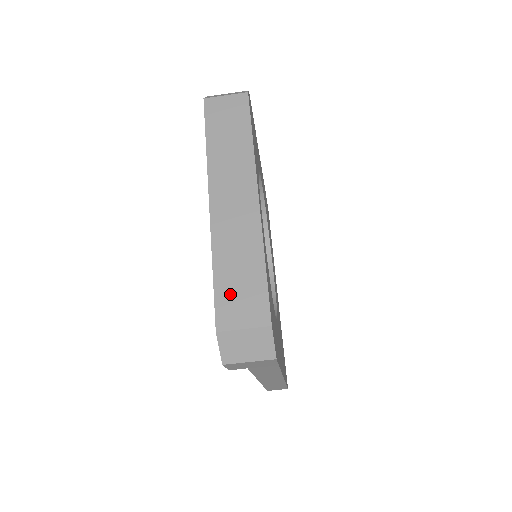
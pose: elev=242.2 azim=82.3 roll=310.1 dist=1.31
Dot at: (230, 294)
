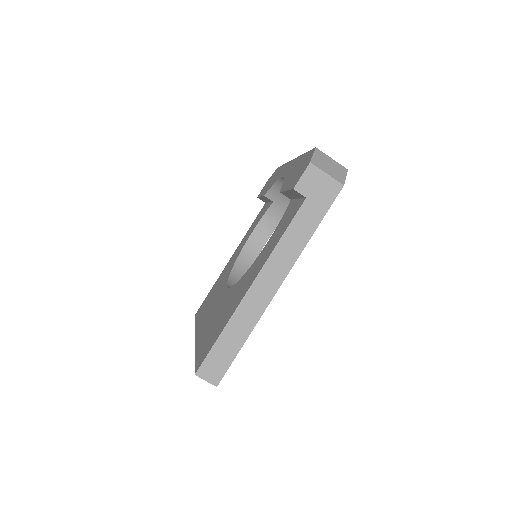
Dot at: occluded
